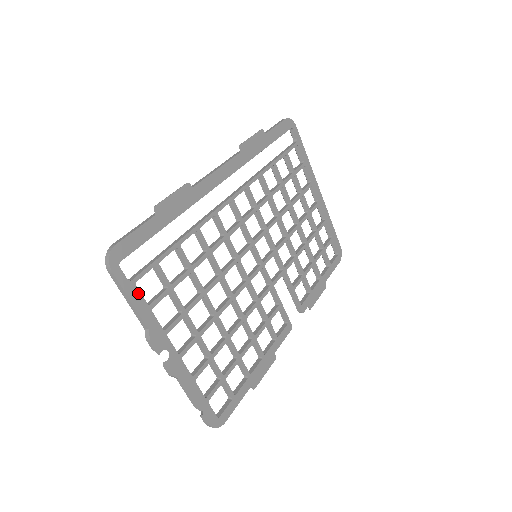
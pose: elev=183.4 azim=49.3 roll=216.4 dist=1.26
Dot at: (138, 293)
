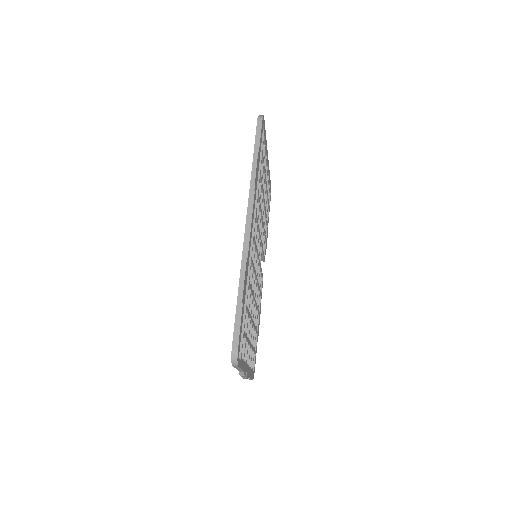
Dot at: (242, 360)
